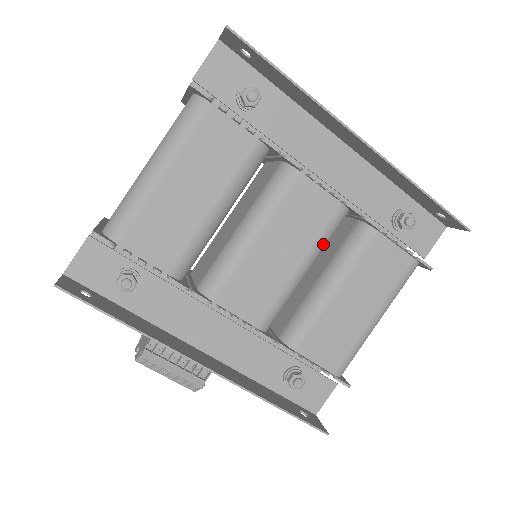
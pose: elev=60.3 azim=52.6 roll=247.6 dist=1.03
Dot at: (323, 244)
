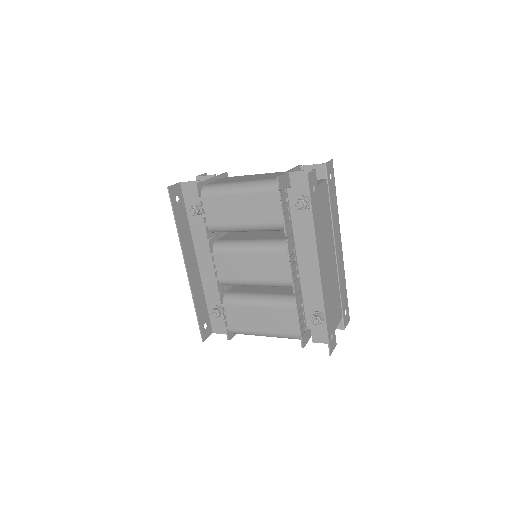
Dot at: (272, 285)
